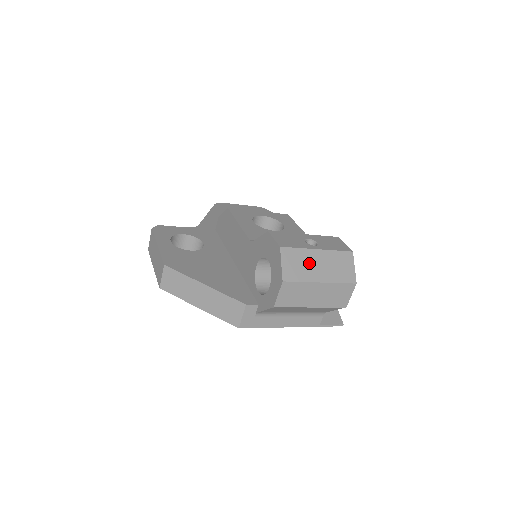
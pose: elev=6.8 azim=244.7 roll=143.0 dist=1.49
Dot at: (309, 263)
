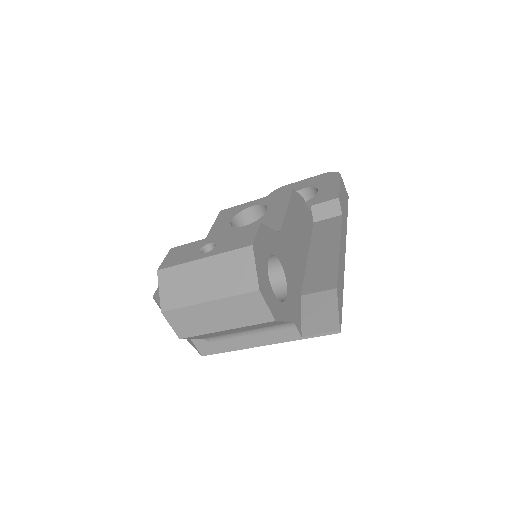
Dot at: (192, 280)
